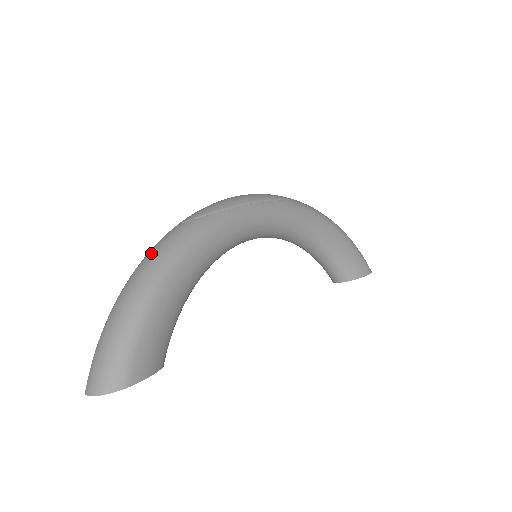
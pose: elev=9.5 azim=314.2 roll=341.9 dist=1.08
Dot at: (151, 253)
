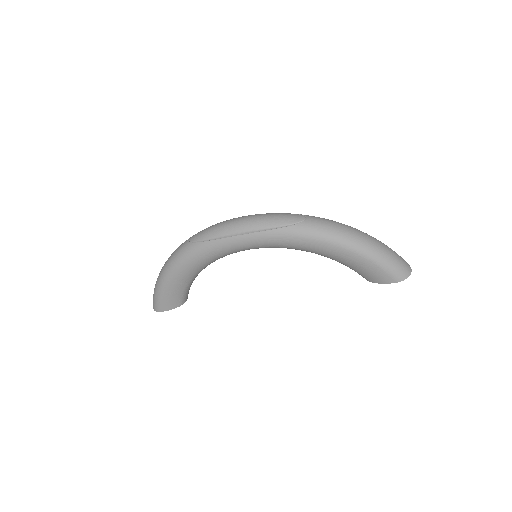
Dot at: (171, 255)
